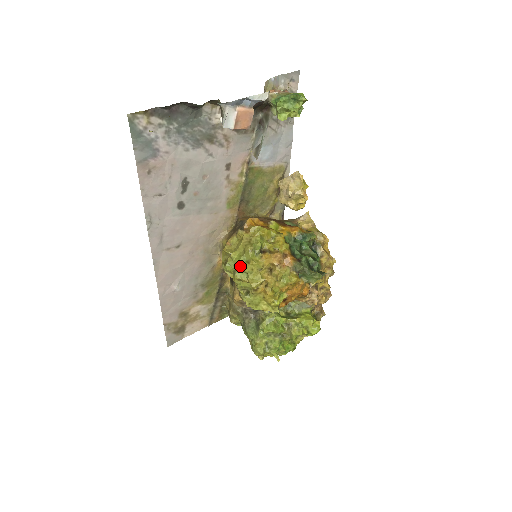
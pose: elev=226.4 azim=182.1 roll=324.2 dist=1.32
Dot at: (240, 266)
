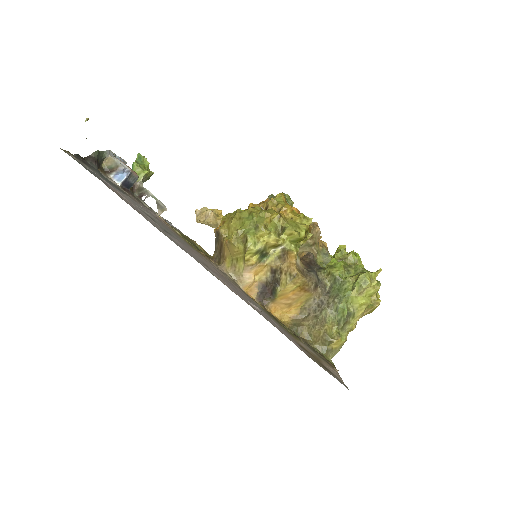
Dot at: (251, 220)
